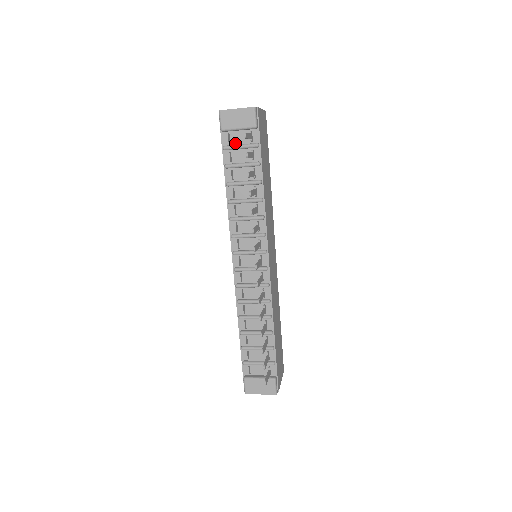
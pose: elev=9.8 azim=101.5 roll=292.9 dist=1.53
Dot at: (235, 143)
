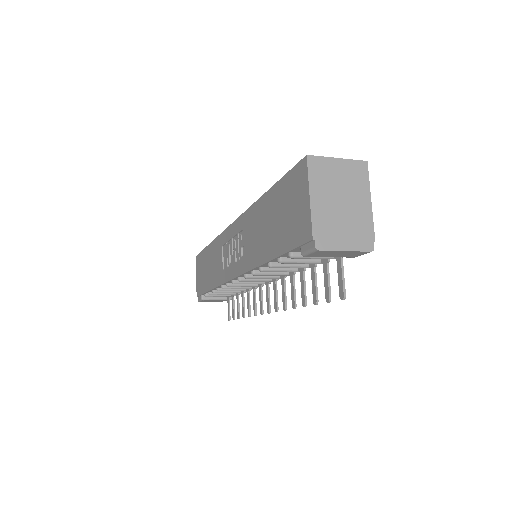
Dot at: occluded
